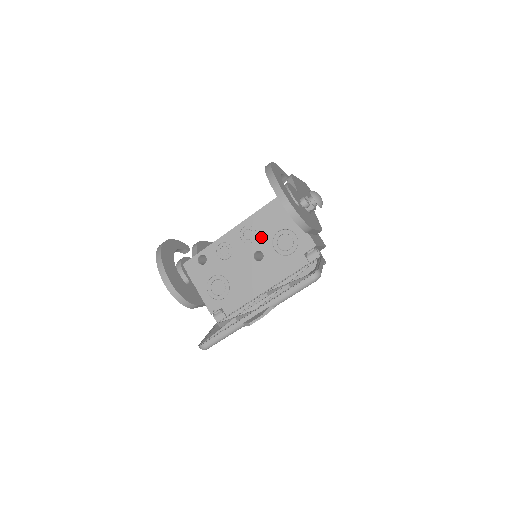
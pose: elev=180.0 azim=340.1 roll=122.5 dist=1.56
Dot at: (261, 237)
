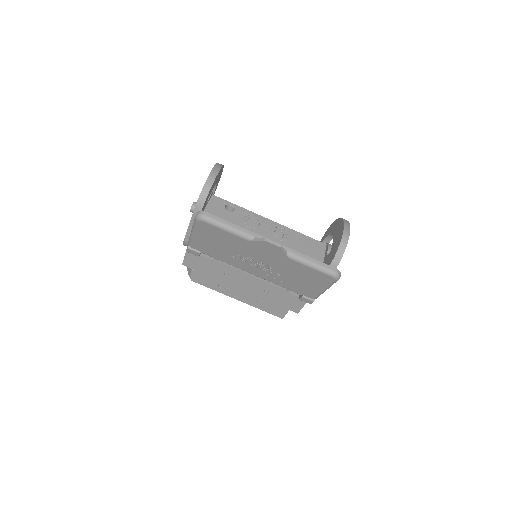
Dot at: (286, 244)
